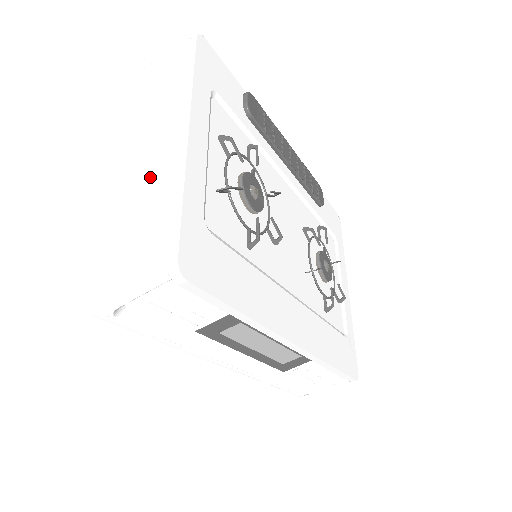
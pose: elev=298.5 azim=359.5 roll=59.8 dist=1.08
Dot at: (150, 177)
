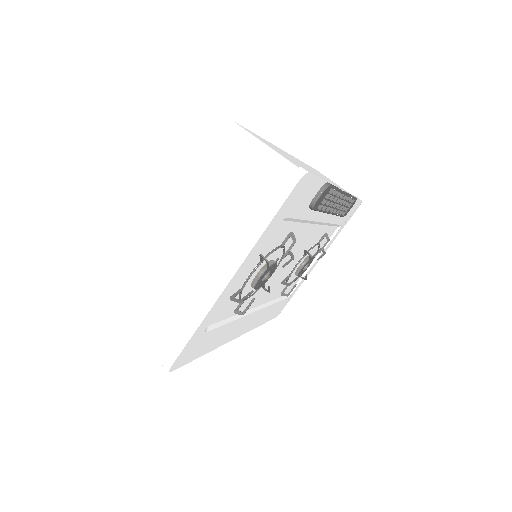
Dot at: (188, 281)
